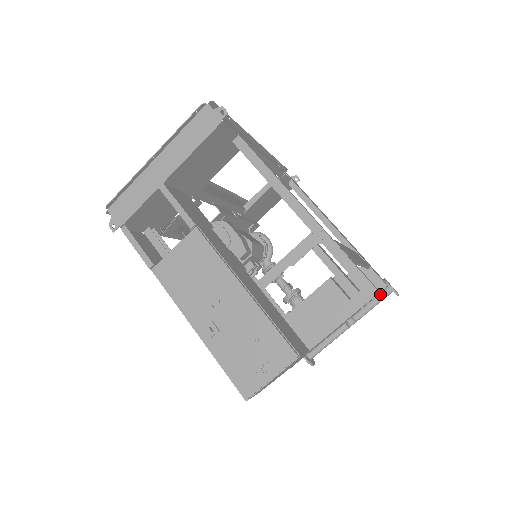
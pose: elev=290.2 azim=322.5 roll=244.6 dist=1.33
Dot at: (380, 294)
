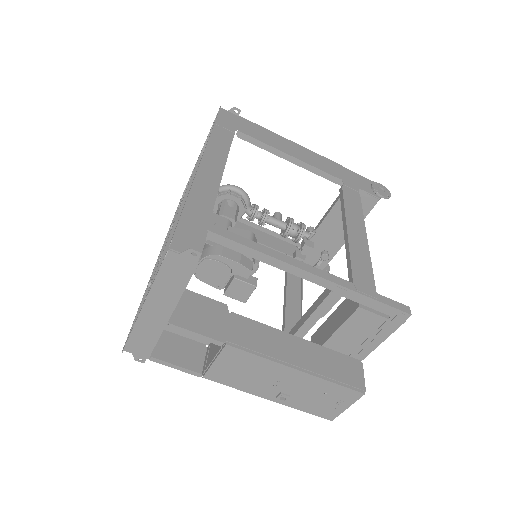
Dot at: occluded
